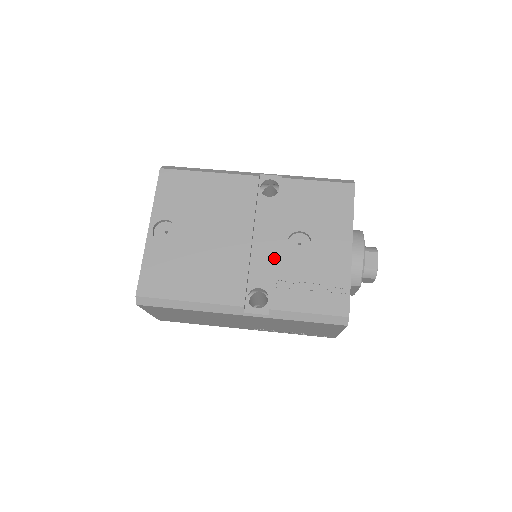
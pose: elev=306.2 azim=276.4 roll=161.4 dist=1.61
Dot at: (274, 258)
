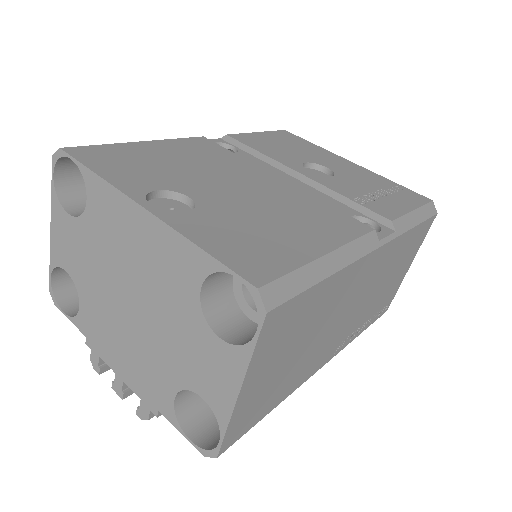
Dot at: (323, 185)
